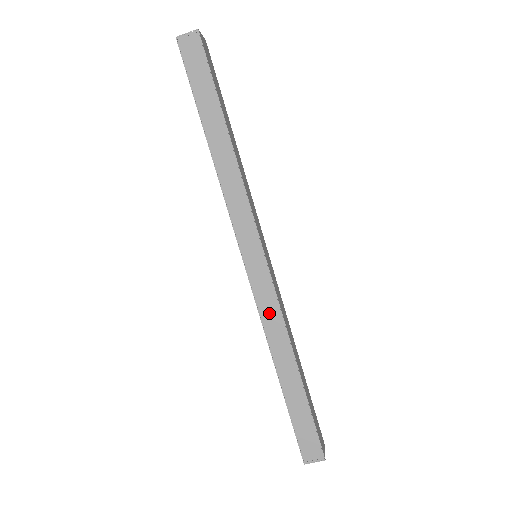
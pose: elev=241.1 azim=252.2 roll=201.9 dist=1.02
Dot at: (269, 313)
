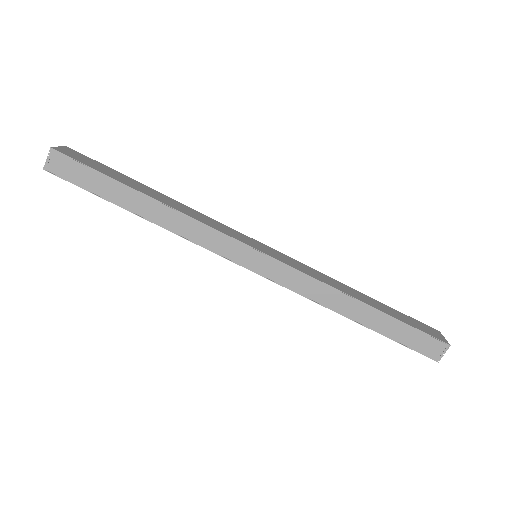
Dot at: (305, 287)
